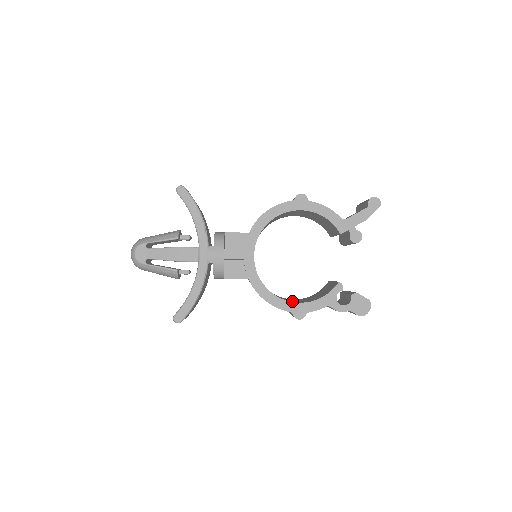
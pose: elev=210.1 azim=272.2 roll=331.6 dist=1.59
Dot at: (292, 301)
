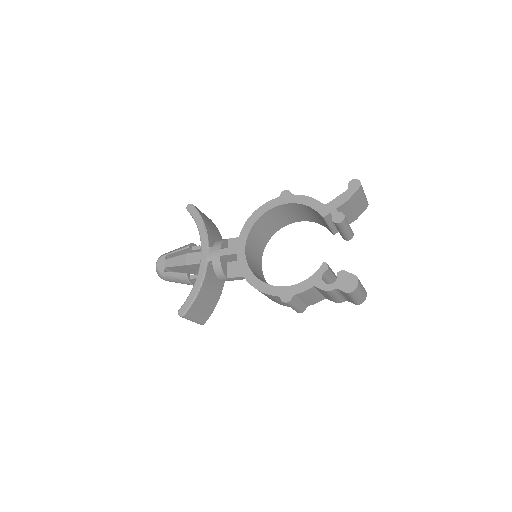
Dot at: occluded
